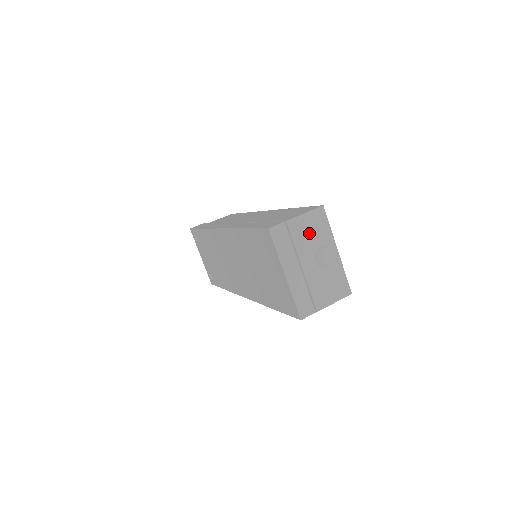
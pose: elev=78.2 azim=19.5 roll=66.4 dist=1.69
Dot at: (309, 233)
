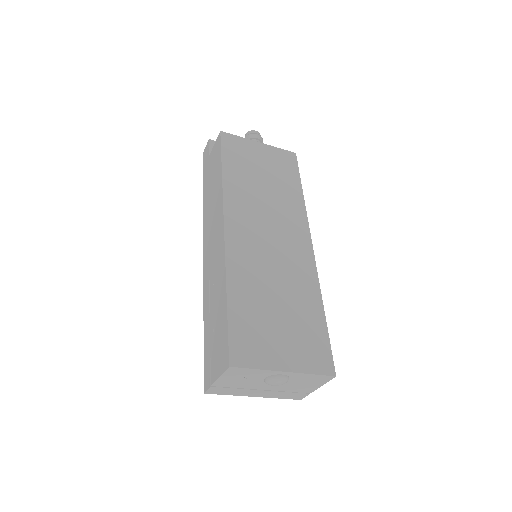
Dot at: (241, 380)
